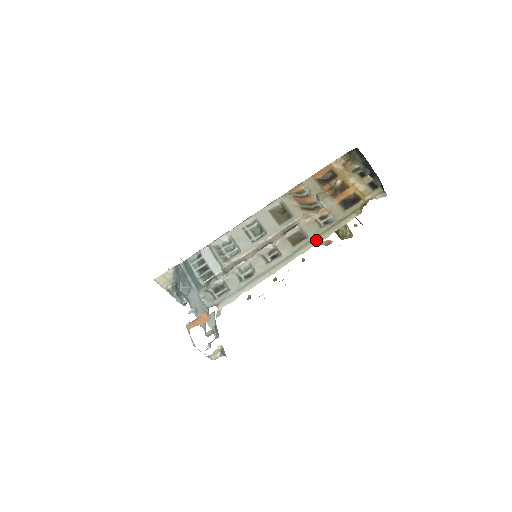
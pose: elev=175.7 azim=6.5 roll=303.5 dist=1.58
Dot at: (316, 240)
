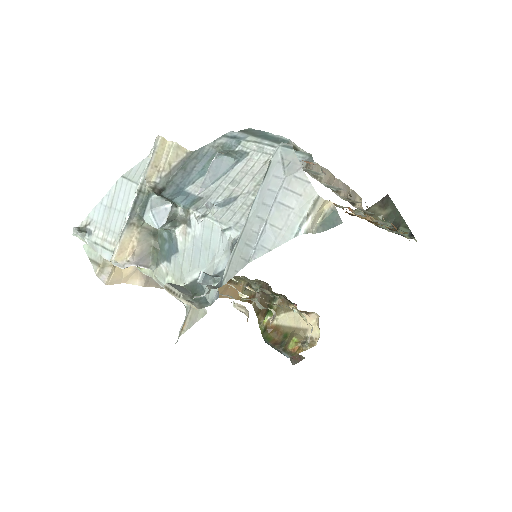
Dot at: occluded
